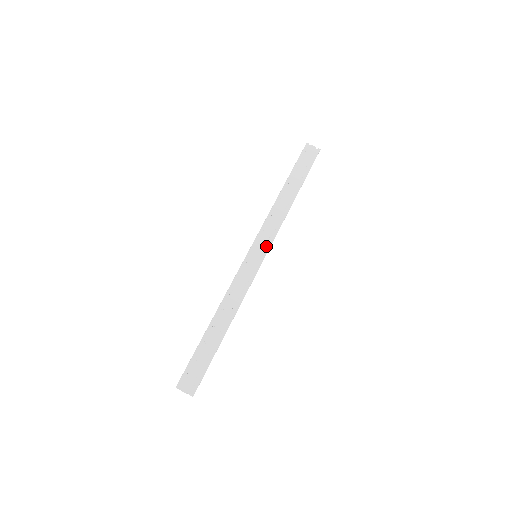
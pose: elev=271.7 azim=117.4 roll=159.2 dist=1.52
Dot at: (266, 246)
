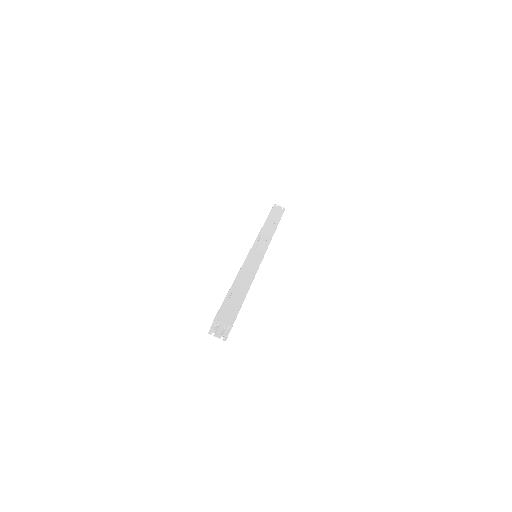
Dot at: (263, 249)
